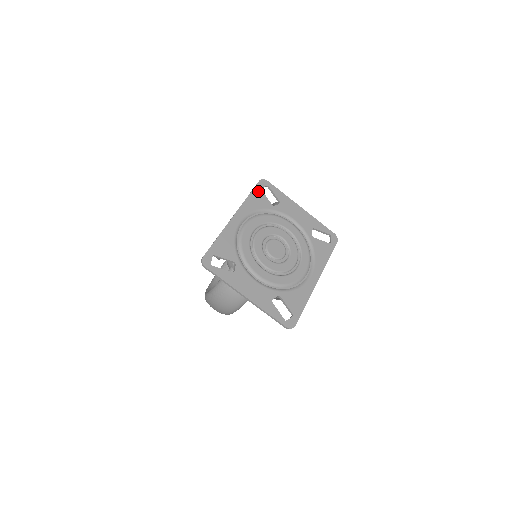
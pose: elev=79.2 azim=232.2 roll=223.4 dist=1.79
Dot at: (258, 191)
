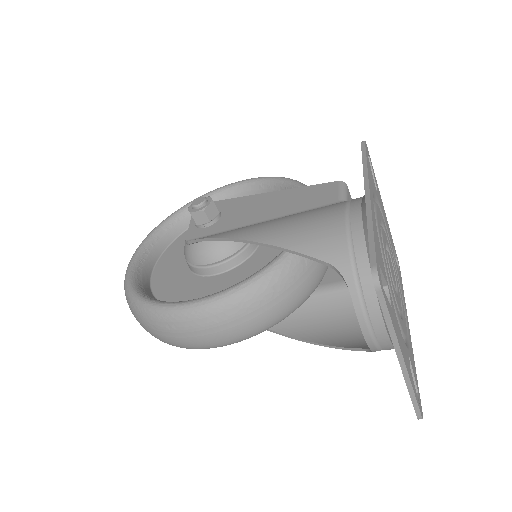
Dot at: (368, 159)
